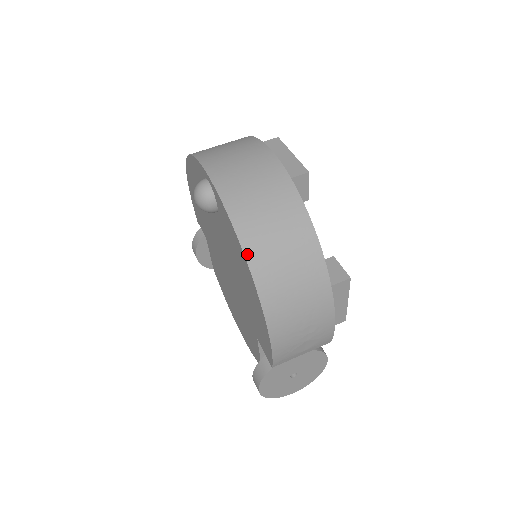
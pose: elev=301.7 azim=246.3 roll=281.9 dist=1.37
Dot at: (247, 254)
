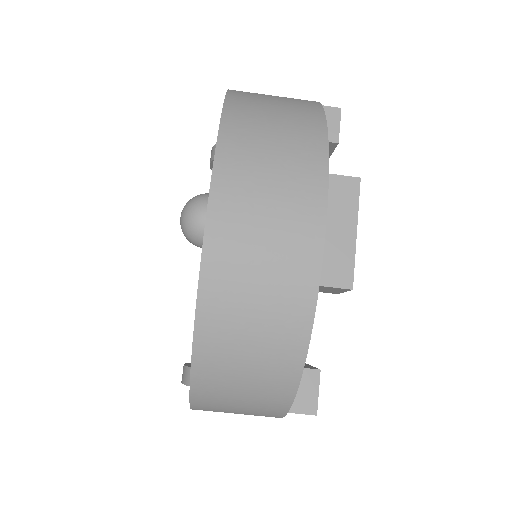
Dot at: (196, 359)
